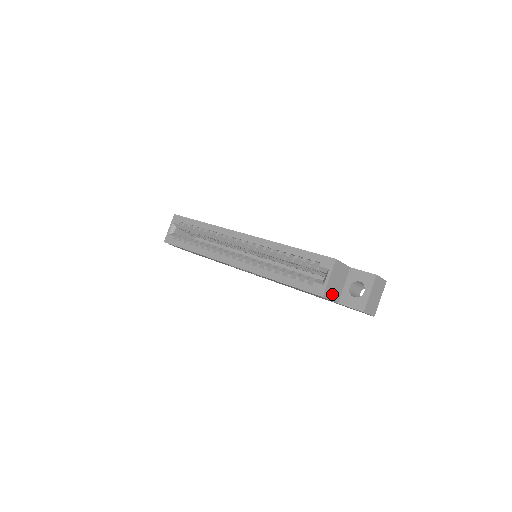
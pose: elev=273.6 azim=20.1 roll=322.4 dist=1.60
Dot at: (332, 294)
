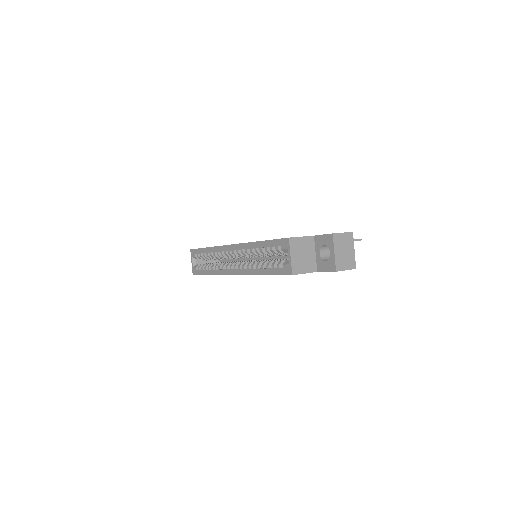
Dot at: (304, 268)
